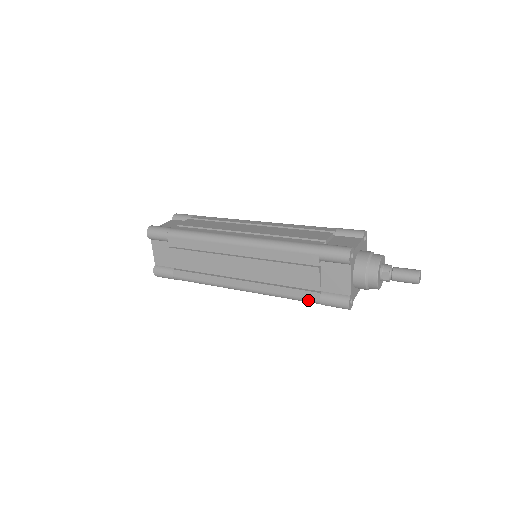
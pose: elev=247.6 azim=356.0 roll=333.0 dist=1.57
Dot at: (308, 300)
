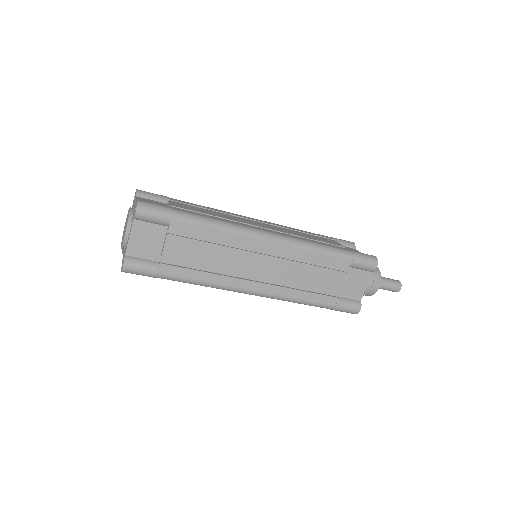
Dot at: (324, 305)
